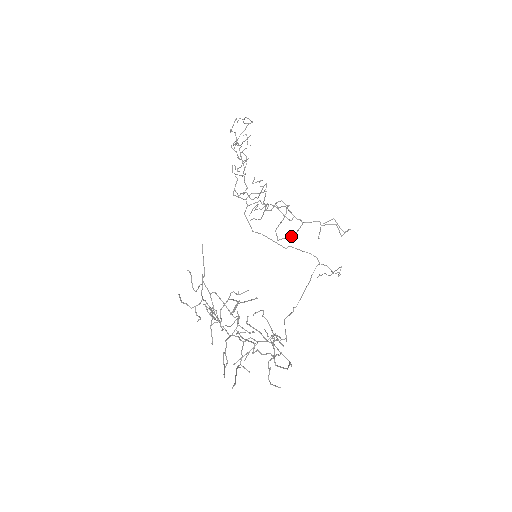
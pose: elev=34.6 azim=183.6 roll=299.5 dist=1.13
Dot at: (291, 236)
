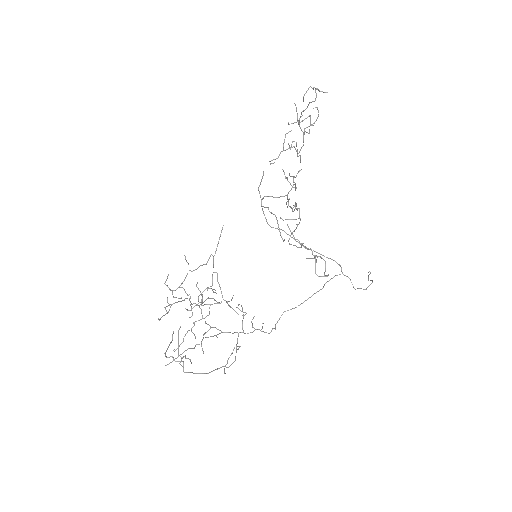
Dot at: (298, 247)
